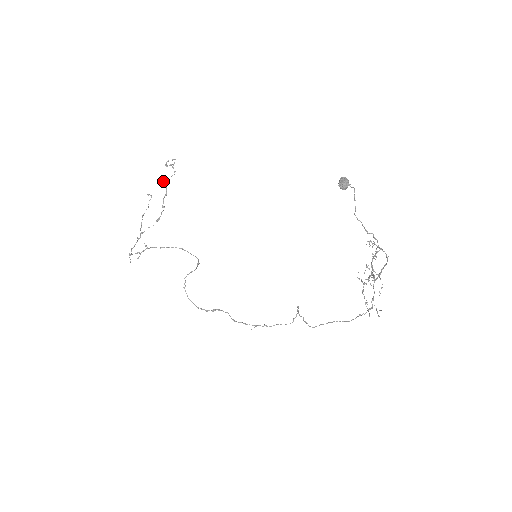
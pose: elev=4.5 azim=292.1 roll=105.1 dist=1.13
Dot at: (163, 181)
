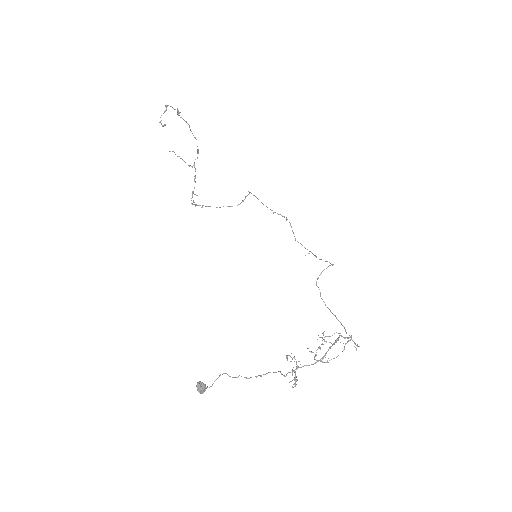
Dot at: (178, 115)
